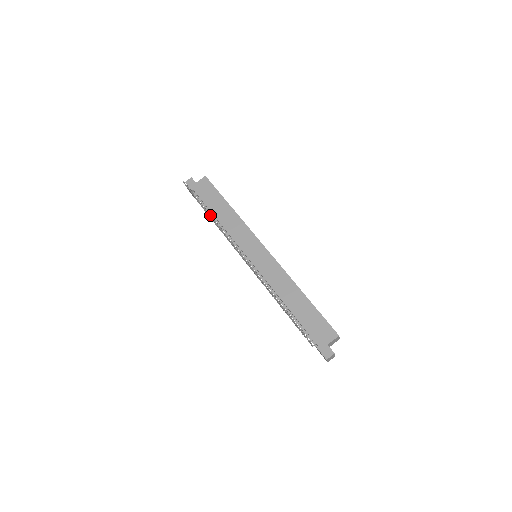
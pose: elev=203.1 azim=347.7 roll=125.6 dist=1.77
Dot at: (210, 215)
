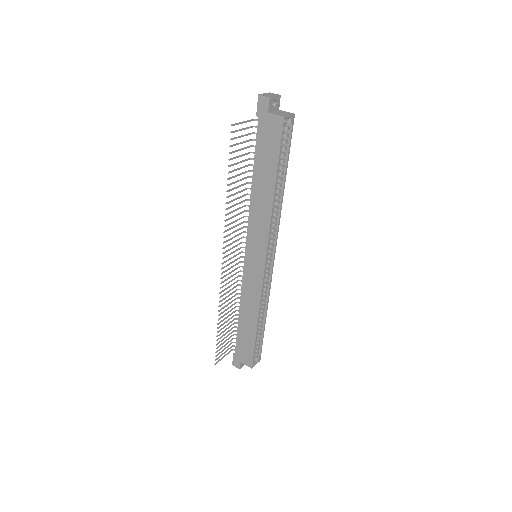
Dot at: (230, 196)
